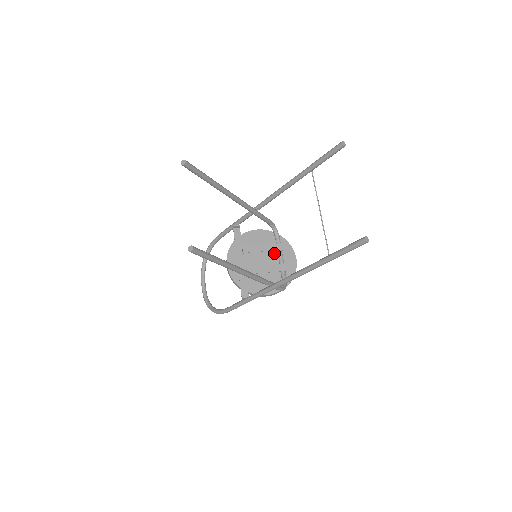
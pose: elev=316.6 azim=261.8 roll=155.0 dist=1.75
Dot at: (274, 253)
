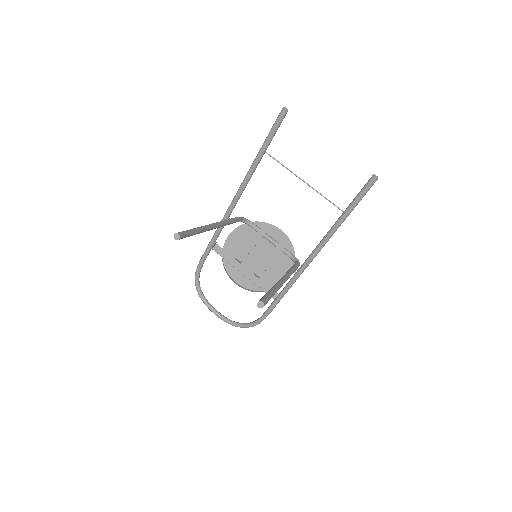
Dot at: (261, 240)
